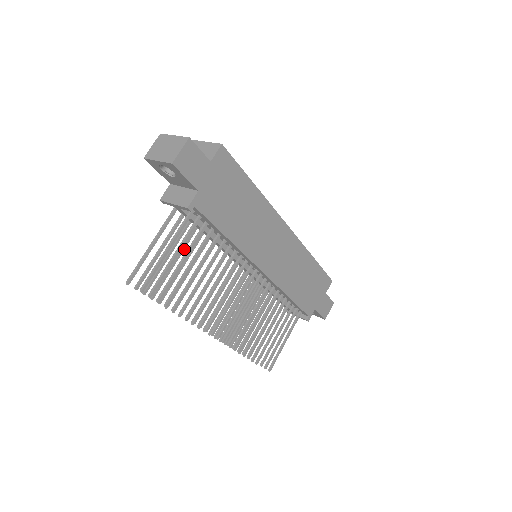
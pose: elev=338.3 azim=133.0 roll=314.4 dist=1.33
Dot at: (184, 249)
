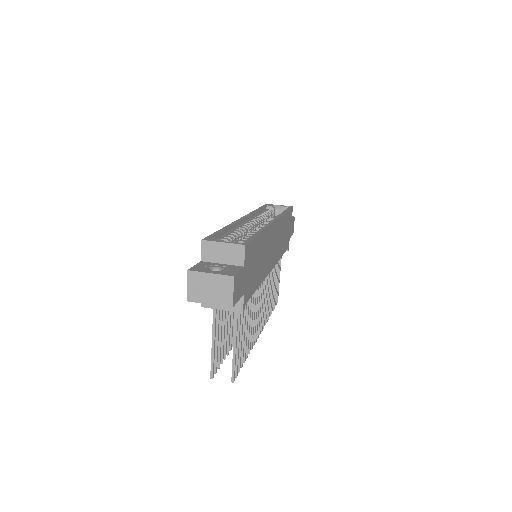
Dot at: (225, 314)
